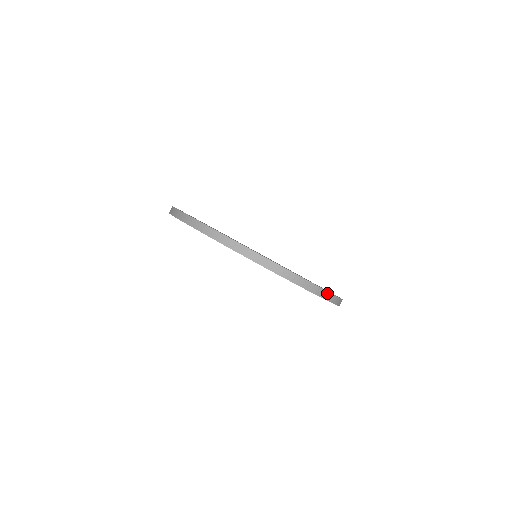
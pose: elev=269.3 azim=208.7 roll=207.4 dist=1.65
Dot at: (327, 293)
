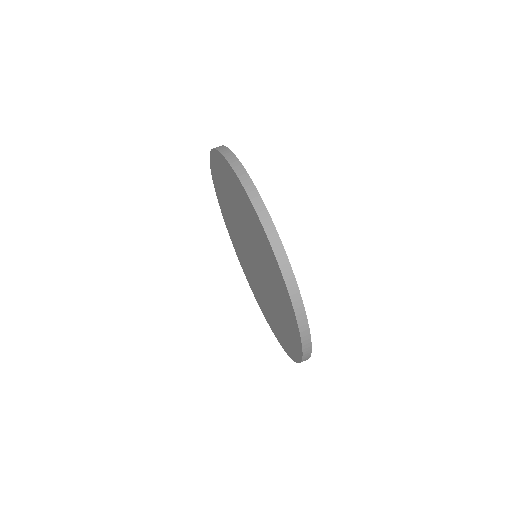
Dot at: (267, 216)
